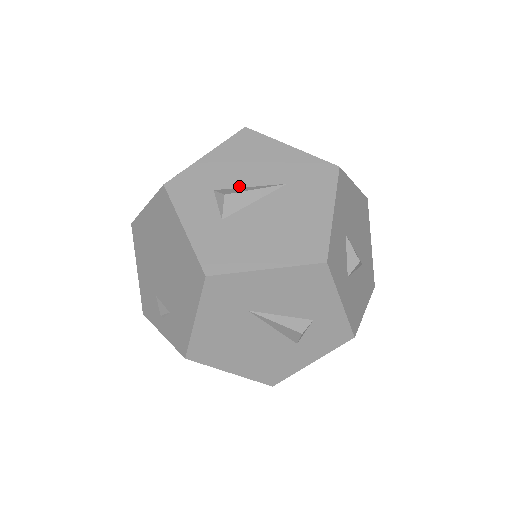
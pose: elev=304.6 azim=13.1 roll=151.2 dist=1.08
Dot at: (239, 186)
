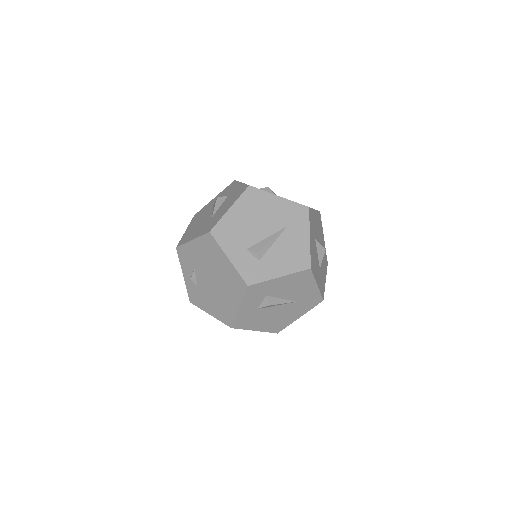
Dot at: (278, 297)
